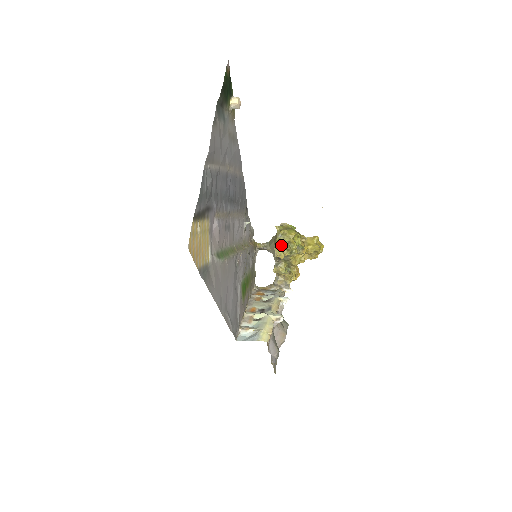
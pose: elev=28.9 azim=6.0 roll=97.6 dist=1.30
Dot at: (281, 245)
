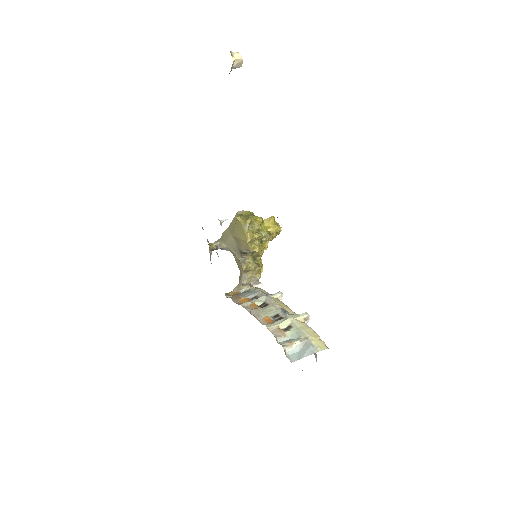
Dot at: (253, 236)
